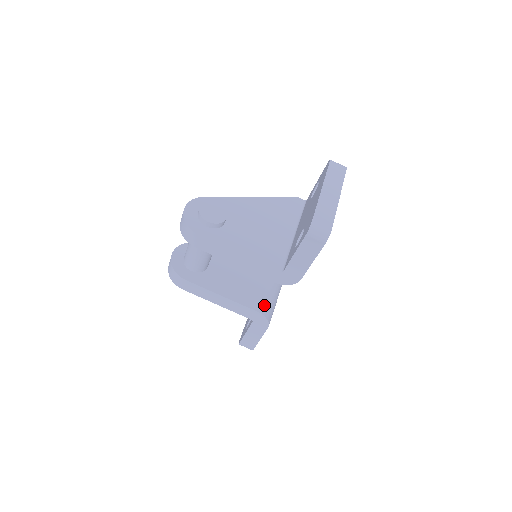
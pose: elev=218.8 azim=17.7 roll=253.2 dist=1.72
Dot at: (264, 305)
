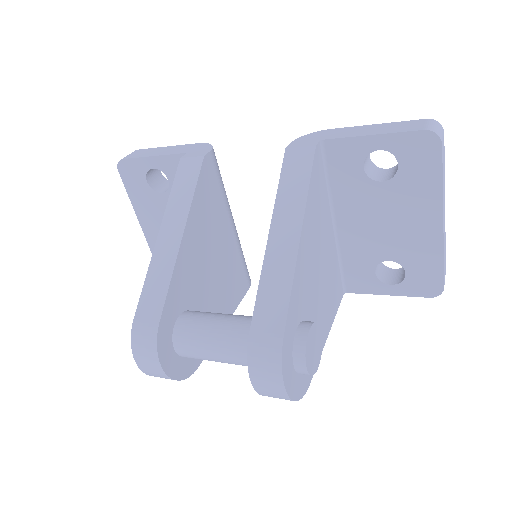
Dot at: (247, 272)
